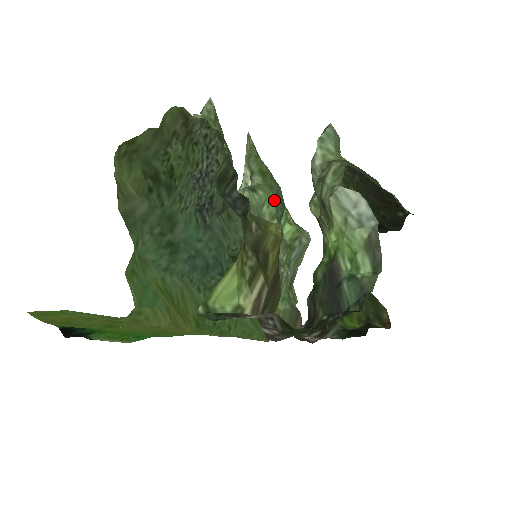
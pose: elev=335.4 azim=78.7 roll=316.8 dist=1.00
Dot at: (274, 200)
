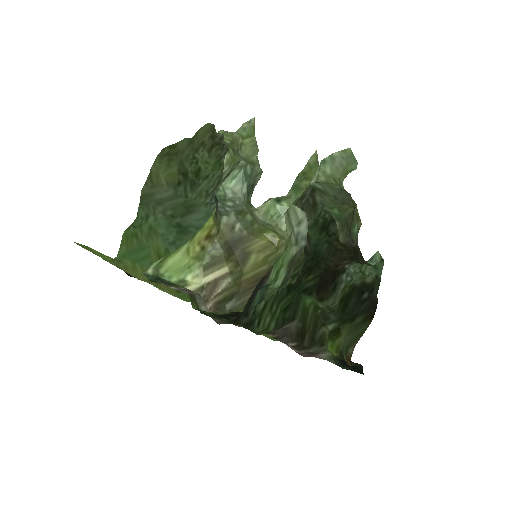
Dot at: occluded
